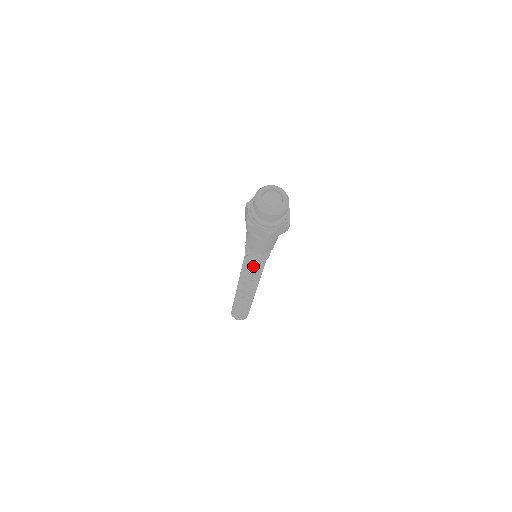
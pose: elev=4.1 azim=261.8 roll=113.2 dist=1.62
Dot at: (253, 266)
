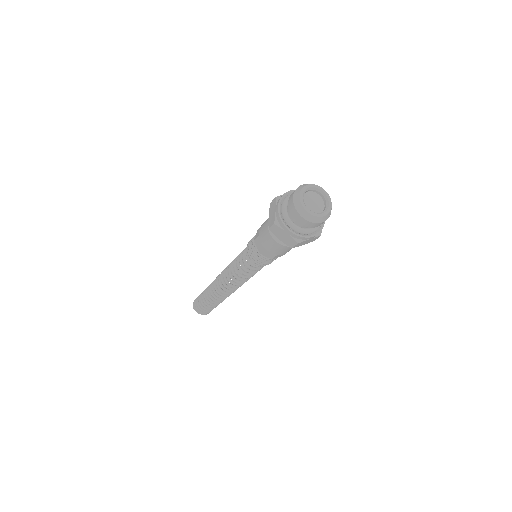
Dot at: (250, 267)
